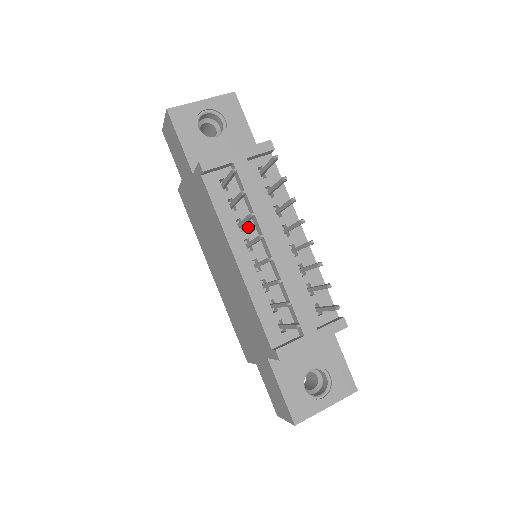
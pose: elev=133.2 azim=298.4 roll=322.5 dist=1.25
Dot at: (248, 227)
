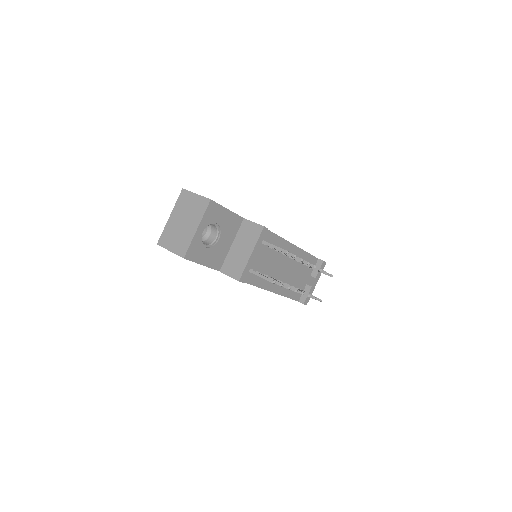
Dot at: (269, 273)
